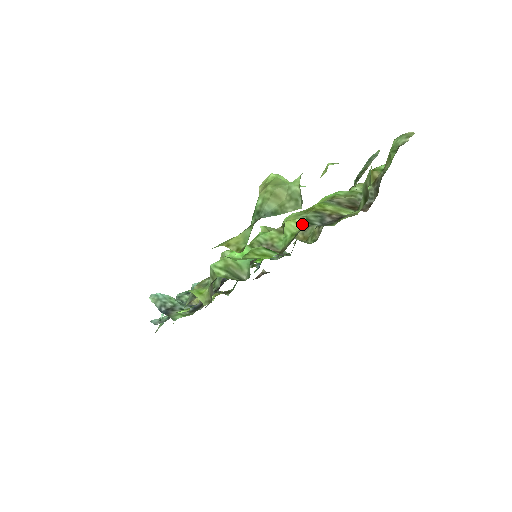
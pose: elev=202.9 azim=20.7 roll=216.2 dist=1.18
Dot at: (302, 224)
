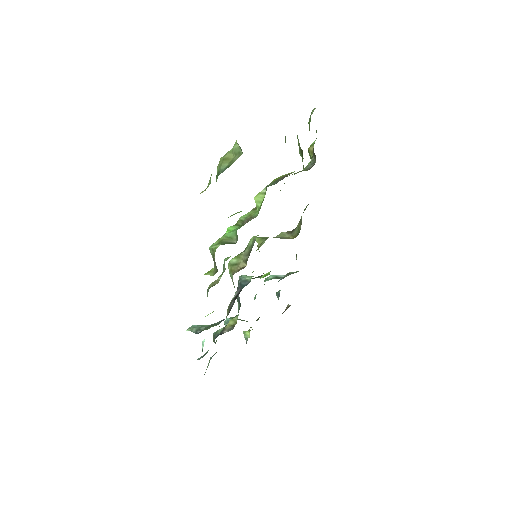
Dot at: (265, 191)
